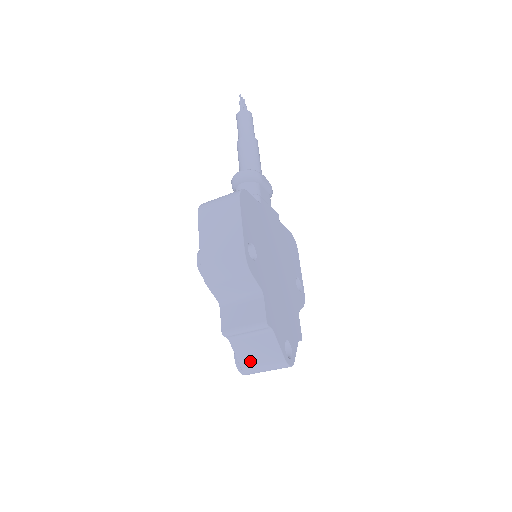
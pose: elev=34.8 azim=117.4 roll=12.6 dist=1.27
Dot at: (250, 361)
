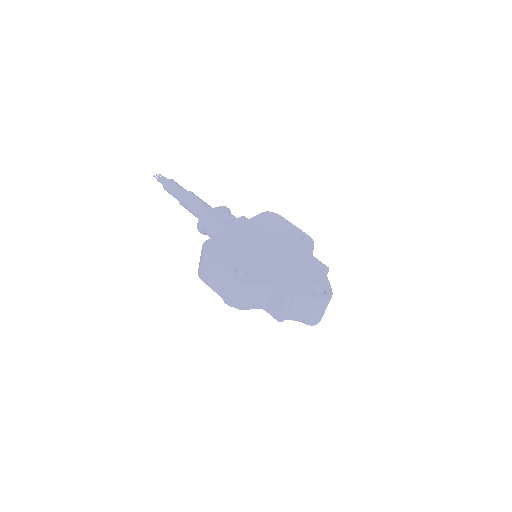
Dot at: (310, 317)
